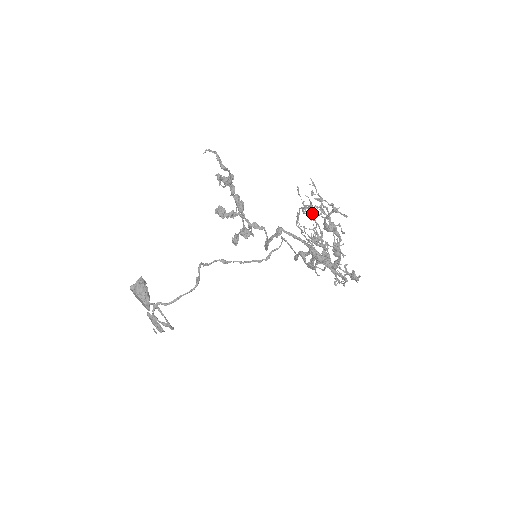
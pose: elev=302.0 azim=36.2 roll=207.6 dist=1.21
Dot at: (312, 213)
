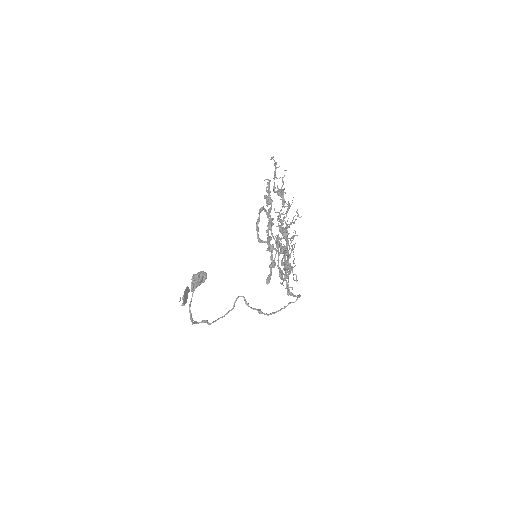
Dot at: (288, 208)
